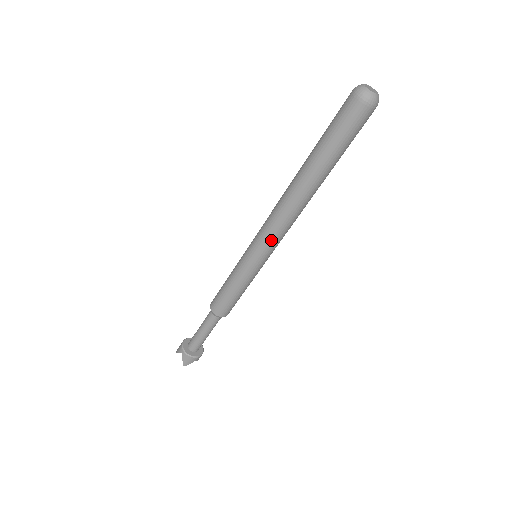
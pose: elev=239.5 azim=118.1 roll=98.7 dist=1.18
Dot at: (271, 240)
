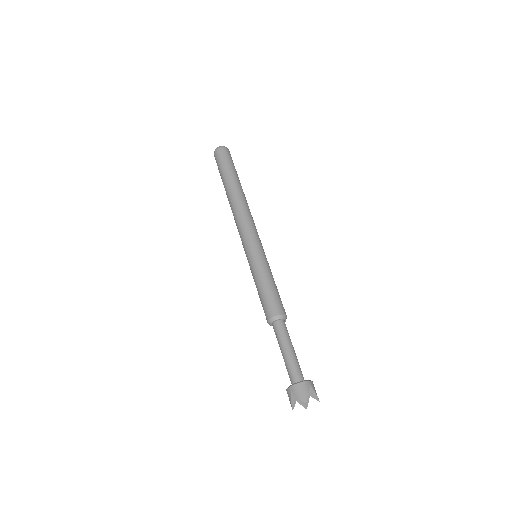
Dot at: (248, 230)
